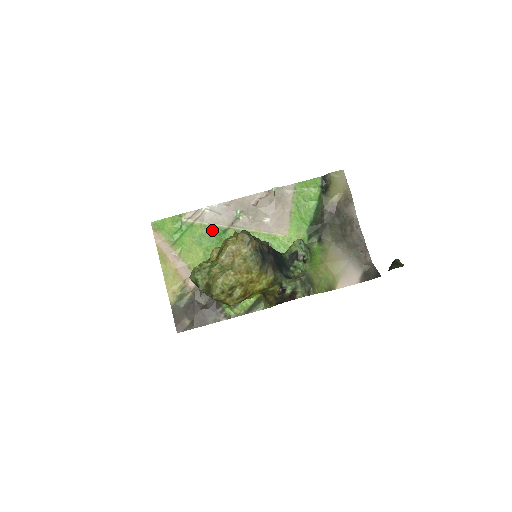
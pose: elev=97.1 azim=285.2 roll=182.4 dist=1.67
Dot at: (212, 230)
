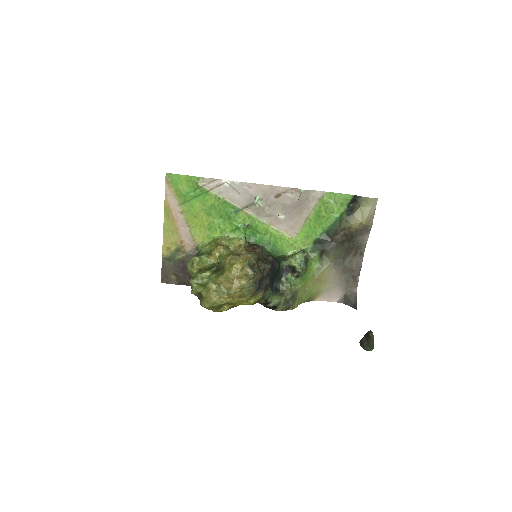
Dot at: (225, 205)
